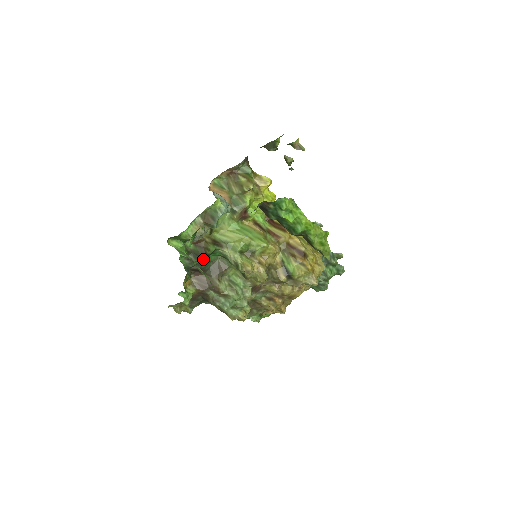
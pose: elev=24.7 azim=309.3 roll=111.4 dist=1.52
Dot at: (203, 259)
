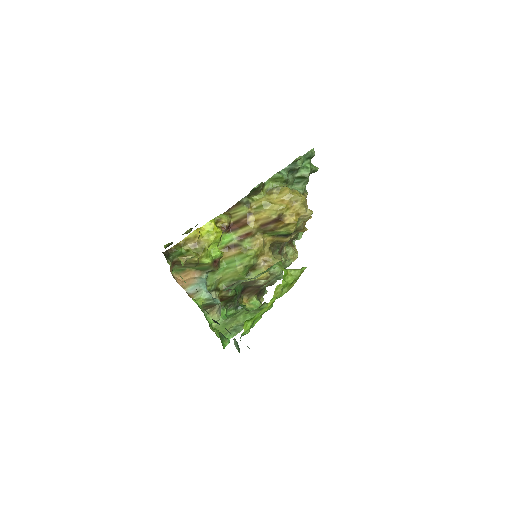
Dot at: (236, 297)
